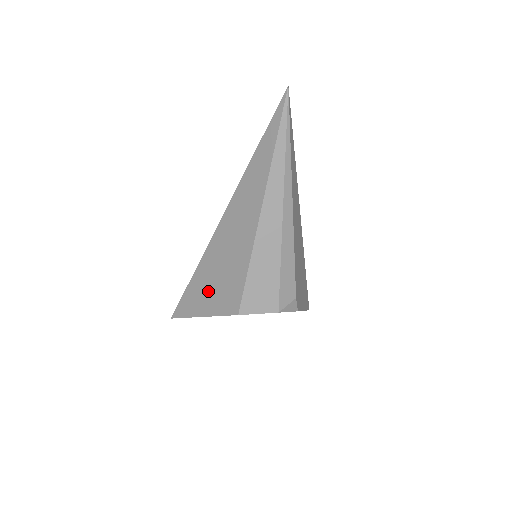
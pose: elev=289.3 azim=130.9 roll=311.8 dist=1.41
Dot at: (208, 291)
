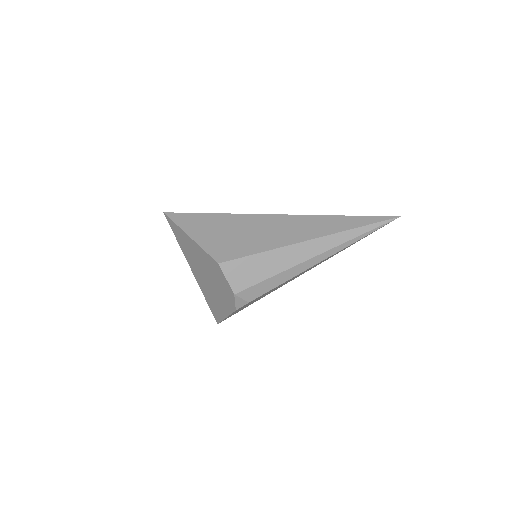
Dot at: (215, 231)
